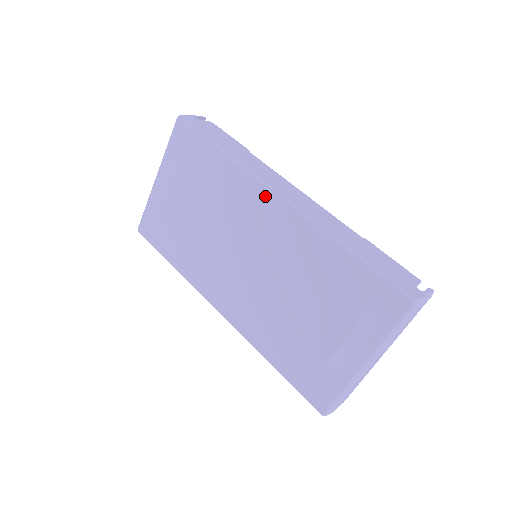
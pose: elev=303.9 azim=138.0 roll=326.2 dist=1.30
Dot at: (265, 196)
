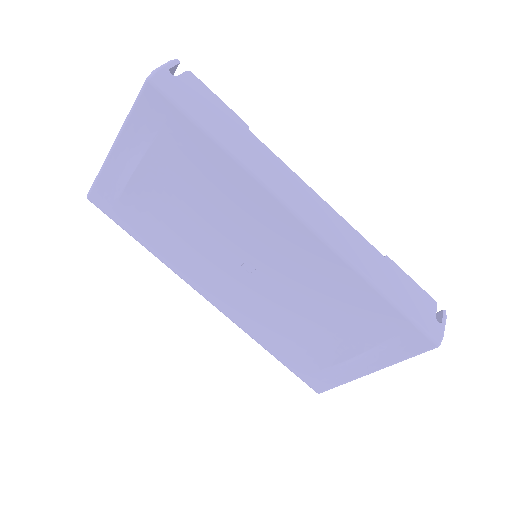
Dot at: (283, 217)
